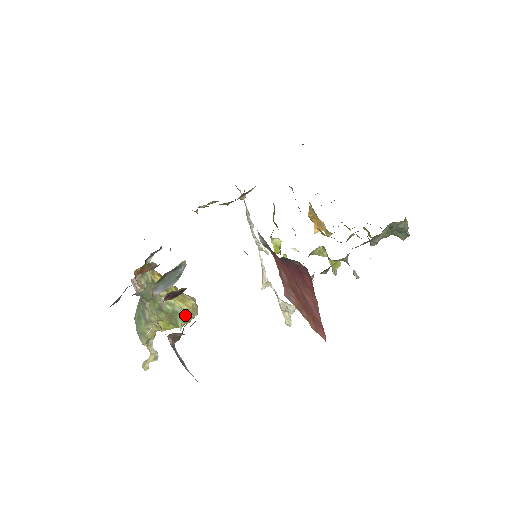
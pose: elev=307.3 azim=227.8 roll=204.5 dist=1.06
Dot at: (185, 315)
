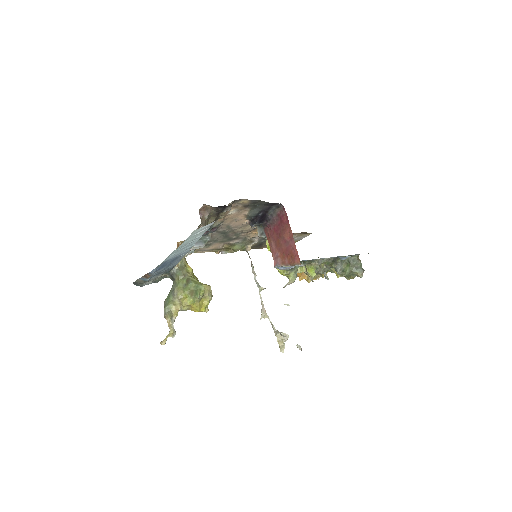
Dot at: (203, 290)
